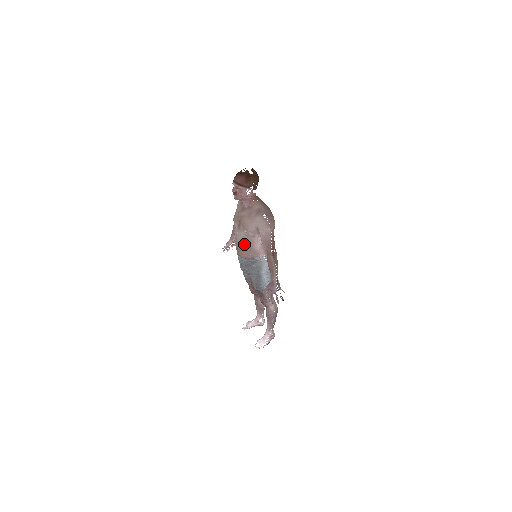
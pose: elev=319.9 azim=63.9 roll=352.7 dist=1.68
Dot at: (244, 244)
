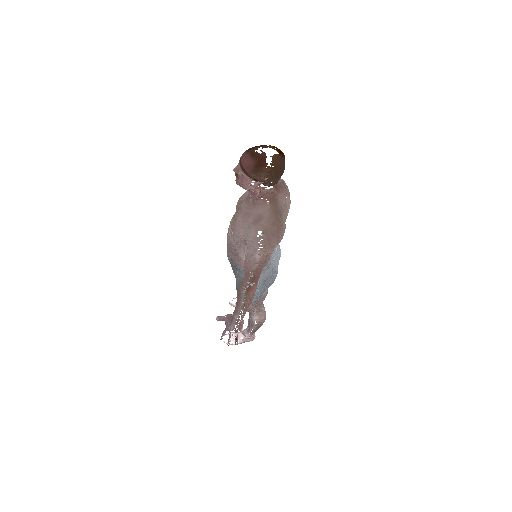
Dot at: (230, 243)
